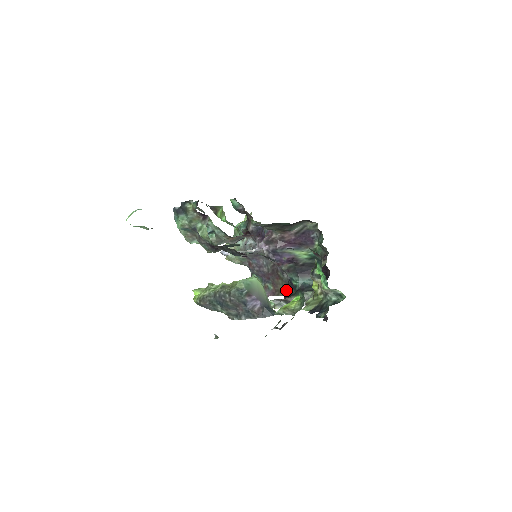
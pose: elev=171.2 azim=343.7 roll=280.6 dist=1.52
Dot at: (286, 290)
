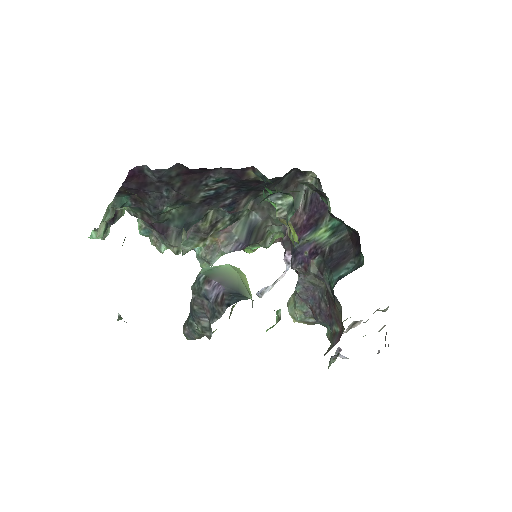
Dot at: occluded
